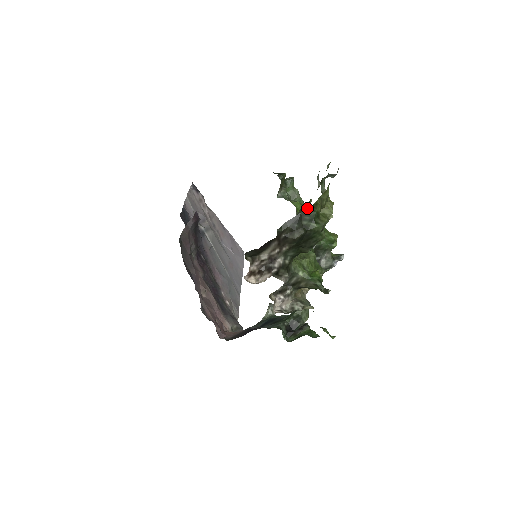
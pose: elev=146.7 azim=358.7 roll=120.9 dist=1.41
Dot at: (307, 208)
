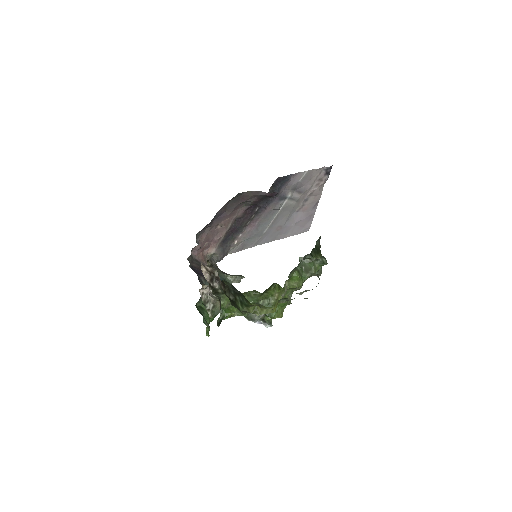
Dot at: occluded
